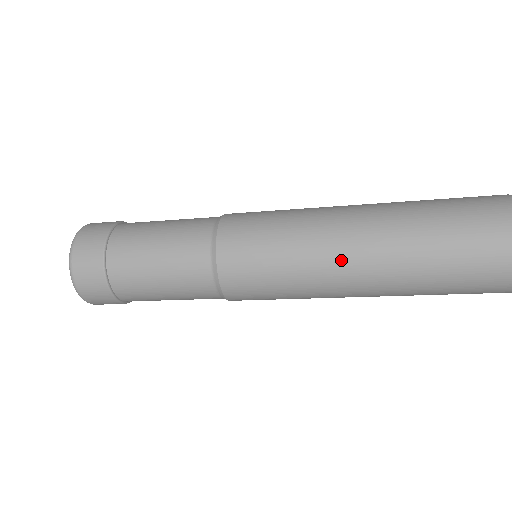
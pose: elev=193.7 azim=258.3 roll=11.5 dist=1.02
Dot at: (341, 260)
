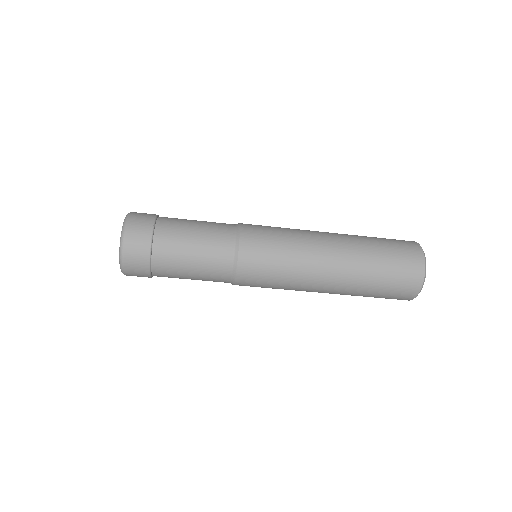
Dot at: (322, 247)
